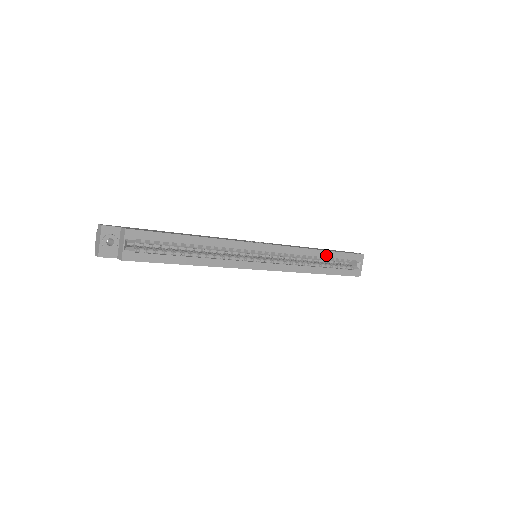
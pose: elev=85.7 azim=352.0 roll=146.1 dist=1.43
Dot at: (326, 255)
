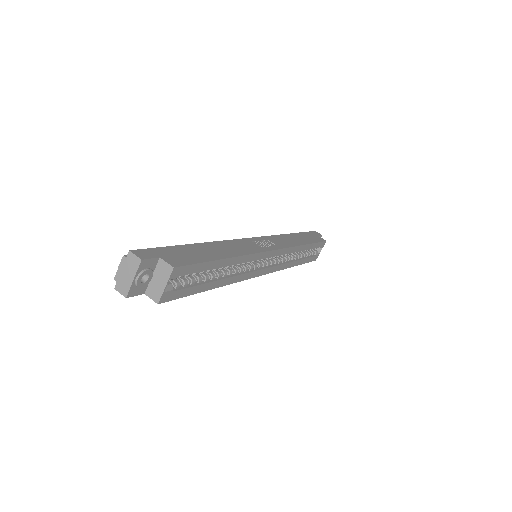
Dot at: (306, 248)
